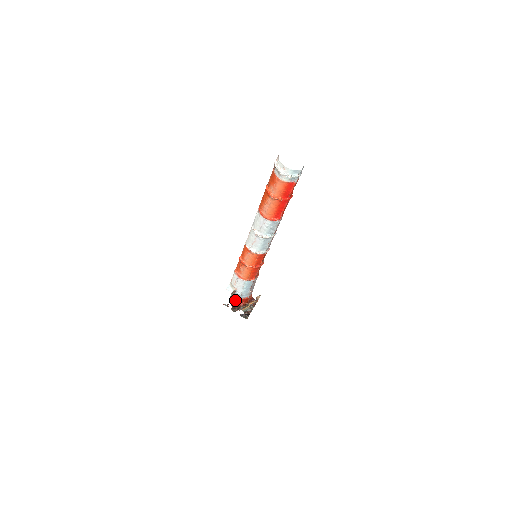
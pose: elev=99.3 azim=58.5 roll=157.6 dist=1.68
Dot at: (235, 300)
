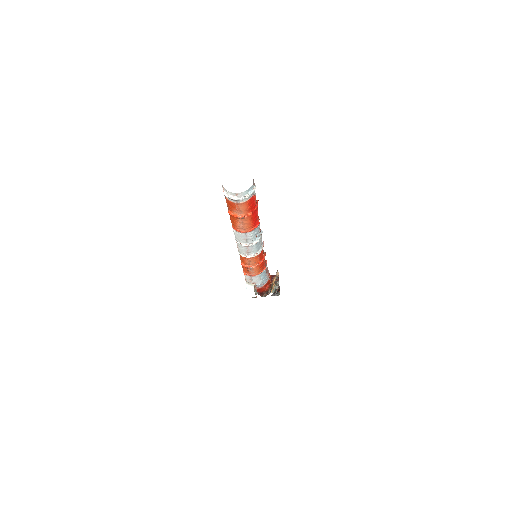
Dot at: (260, 290)
